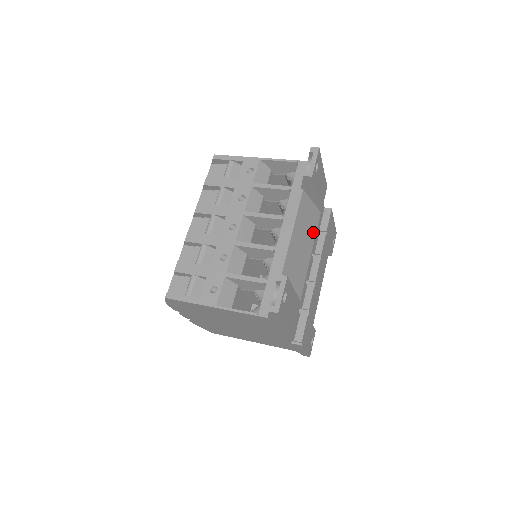
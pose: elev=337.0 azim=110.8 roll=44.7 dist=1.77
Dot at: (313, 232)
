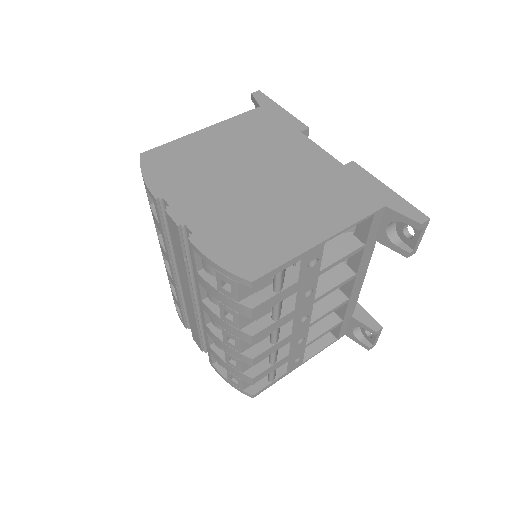
Dot at: occluded
